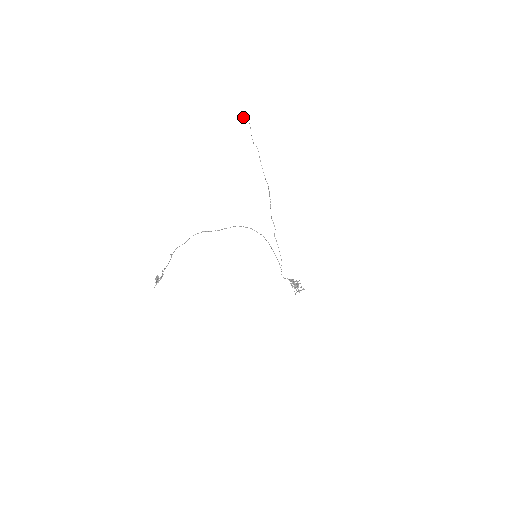
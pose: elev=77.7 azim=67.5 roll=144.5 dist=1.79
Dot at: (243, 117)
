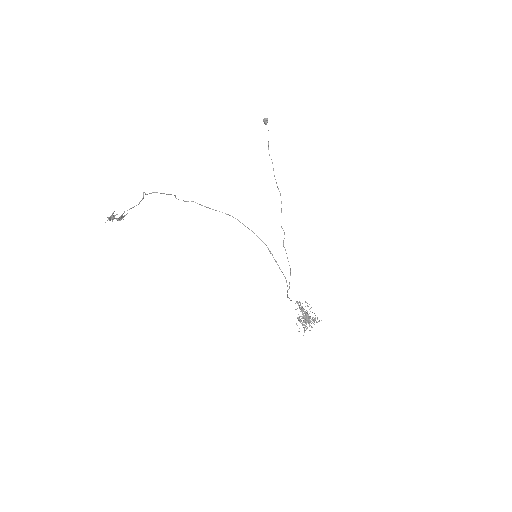
Dot at: (264, 118)
